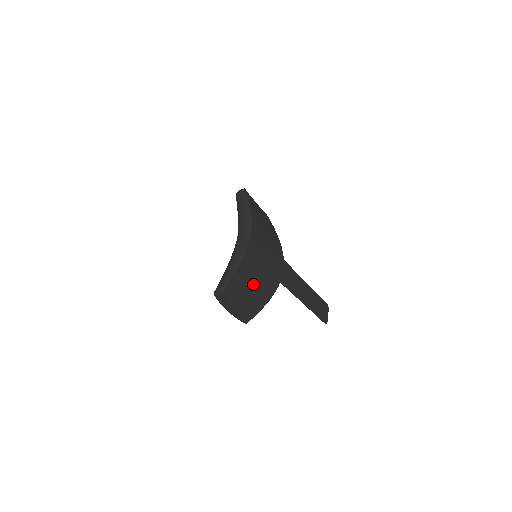
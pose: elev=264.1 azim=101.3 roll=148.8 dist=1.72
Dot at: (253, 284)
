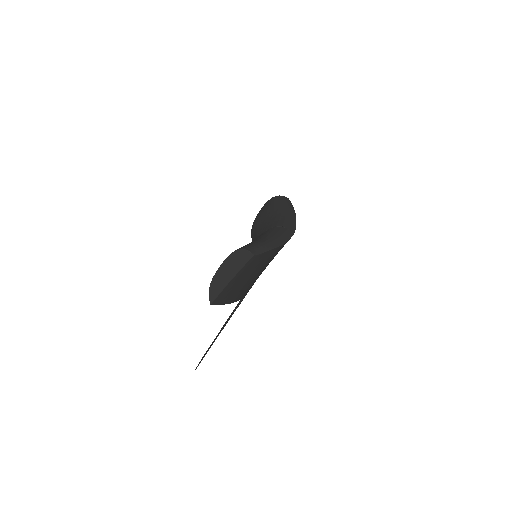
Dot at: (253, 275)
